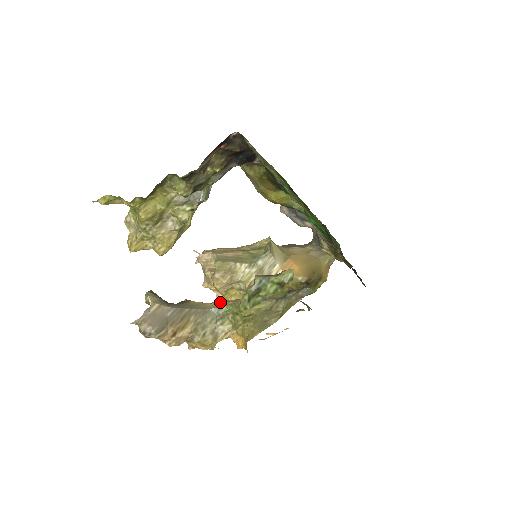
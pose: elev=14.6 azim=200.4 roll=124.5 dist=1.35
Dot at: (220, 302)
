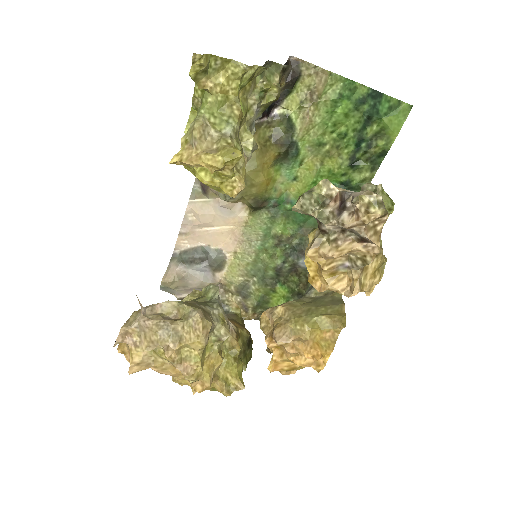
Dot at: occluded
